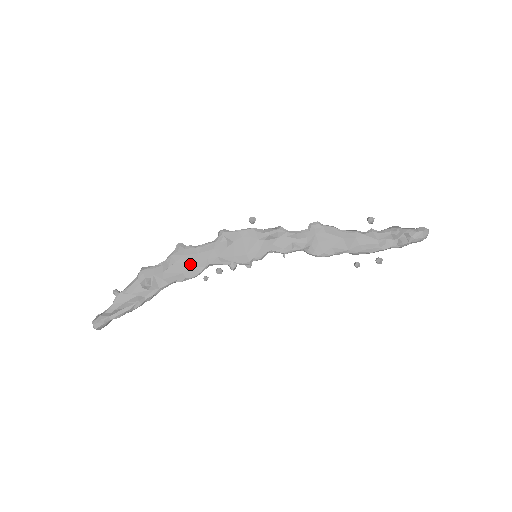
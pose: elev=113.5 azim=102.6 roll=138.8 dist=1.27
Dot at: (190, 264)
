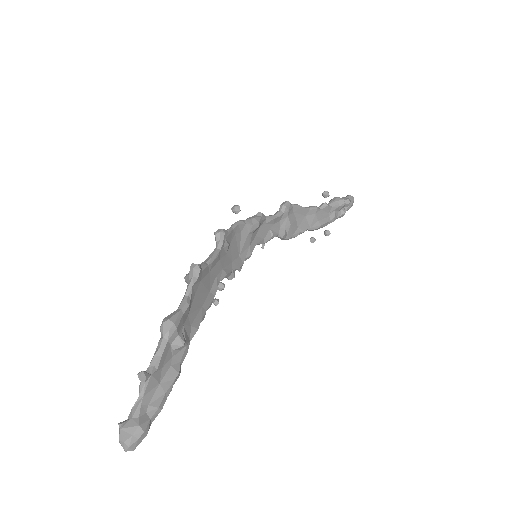
Dot at: (205, 290)
